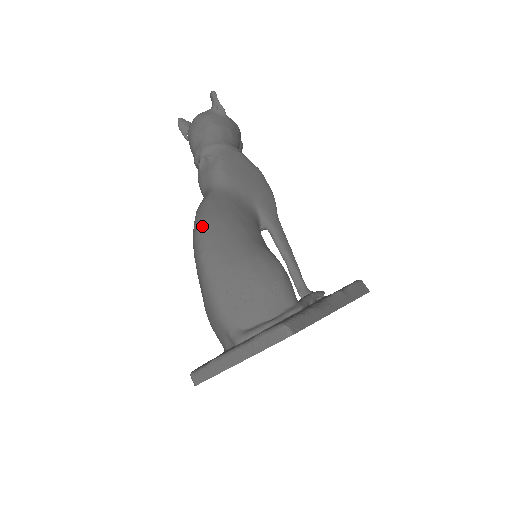
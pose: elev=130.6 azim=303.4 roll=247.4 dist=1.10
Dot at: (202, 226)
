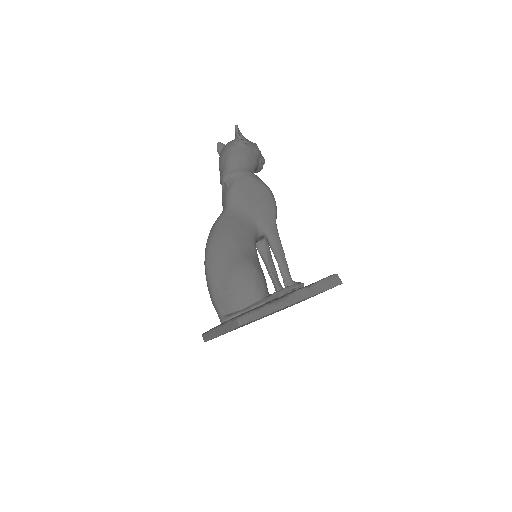
Dot at: (209, 242)
